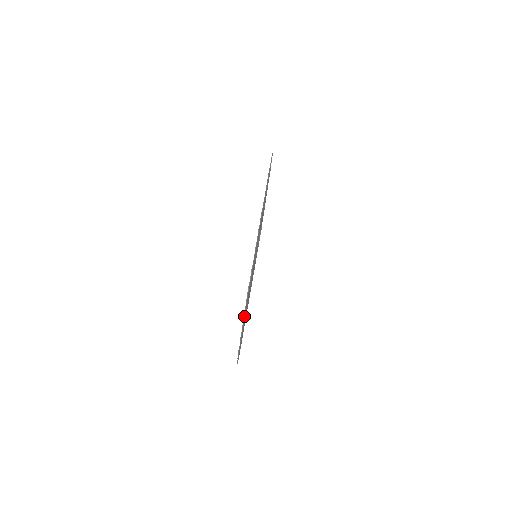
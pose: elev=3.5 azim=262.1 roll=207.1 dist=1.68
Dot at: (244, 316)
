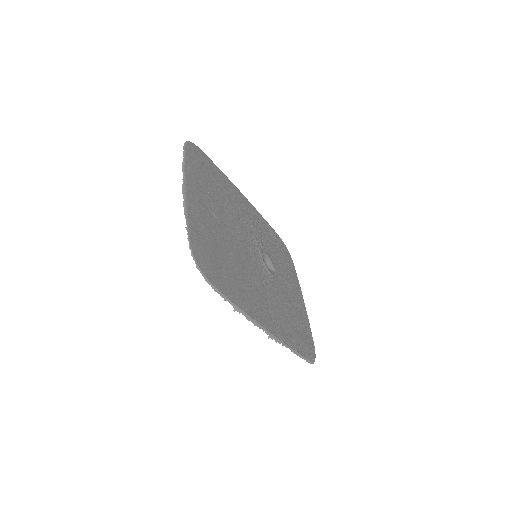
Dot at: (184, 163)
